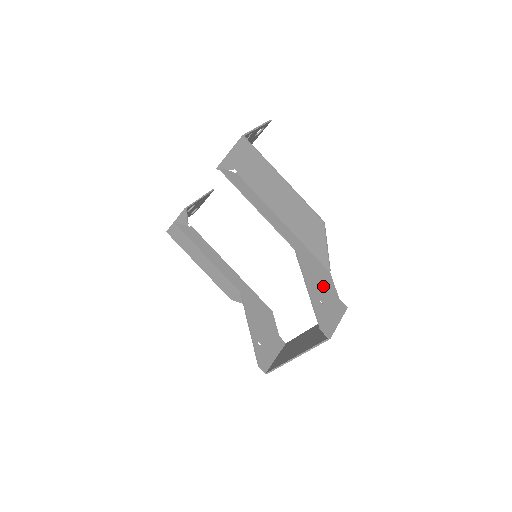
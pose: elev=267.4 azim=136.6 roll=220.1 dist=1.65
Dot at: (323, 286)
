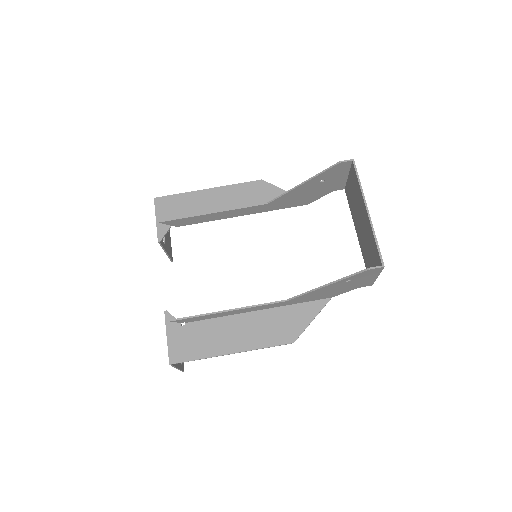
Dot at: (313, 191)
